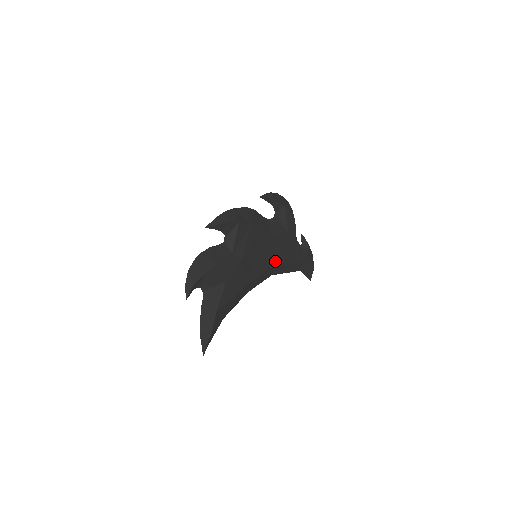
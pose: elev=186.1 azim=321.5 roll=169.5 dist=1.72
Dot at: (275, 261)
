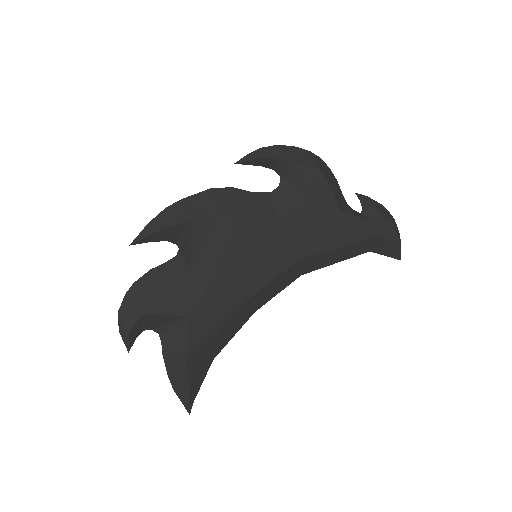
Dot at: (297, 255)
